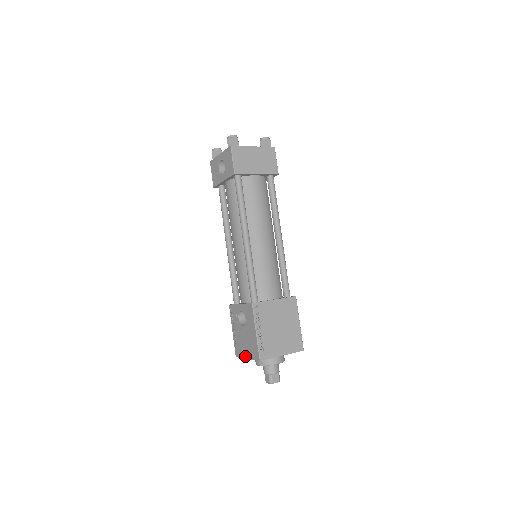
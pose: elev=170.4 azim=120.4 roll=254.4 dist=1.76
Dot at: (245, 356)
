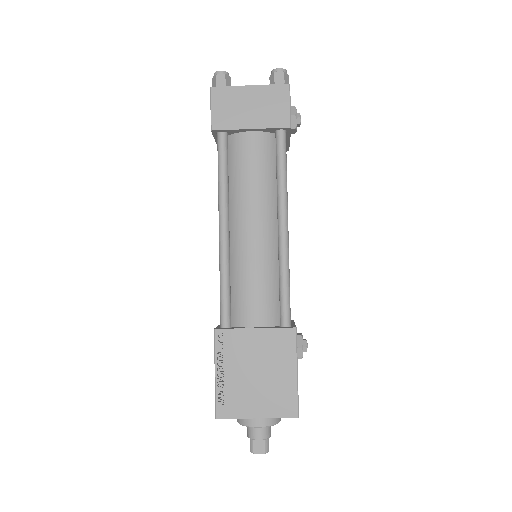
Dot at: occluded
